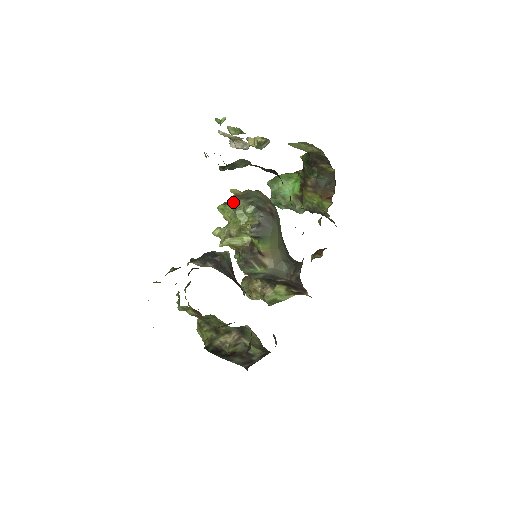
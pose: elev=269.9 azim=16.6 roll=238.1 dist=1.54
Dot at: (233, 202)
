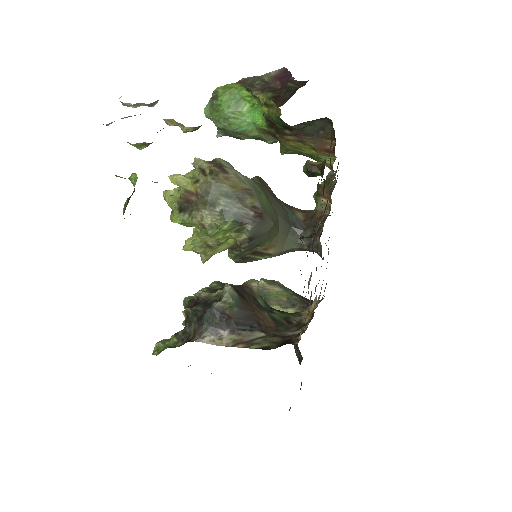
Dot at: (194, 218)
